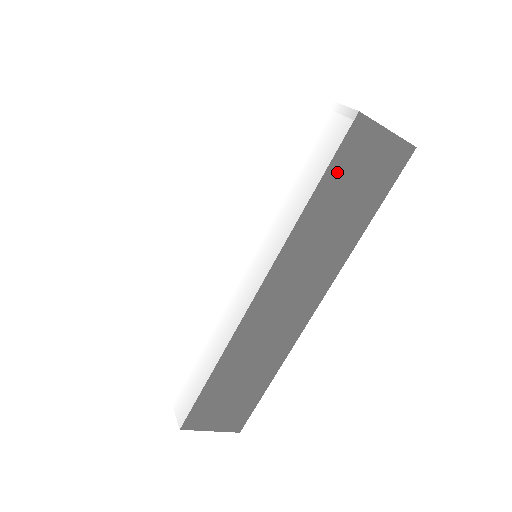
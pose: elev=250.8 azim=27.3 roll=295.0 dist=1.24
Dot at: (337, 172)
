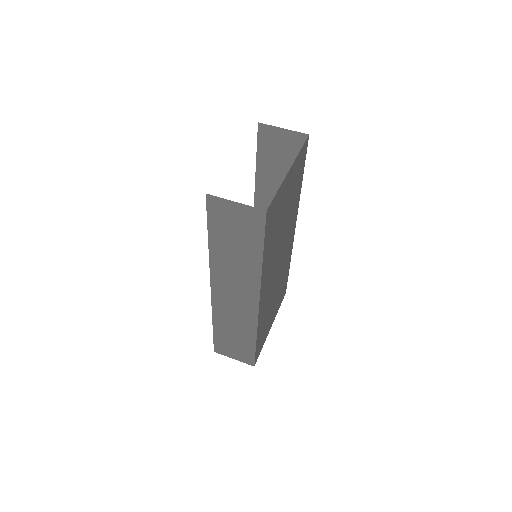
Dot at: (216, 227)
